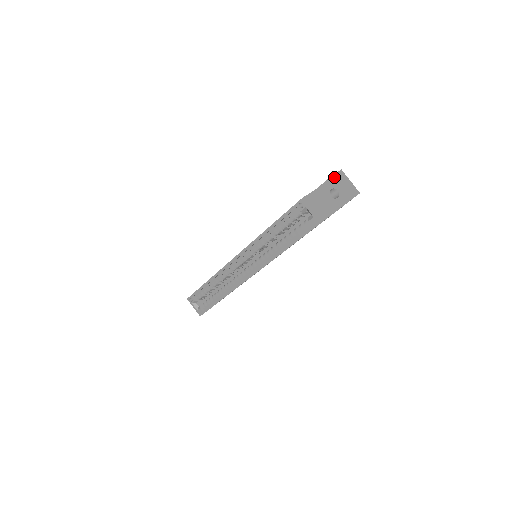
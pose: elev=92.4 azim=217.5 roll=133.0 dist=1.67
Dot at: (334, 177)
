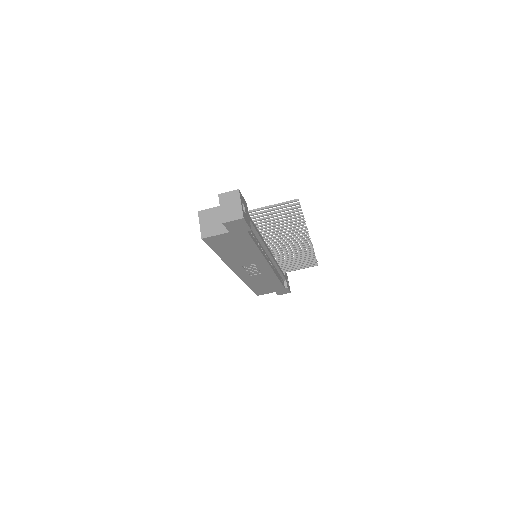
Dot at: (219, 196)
